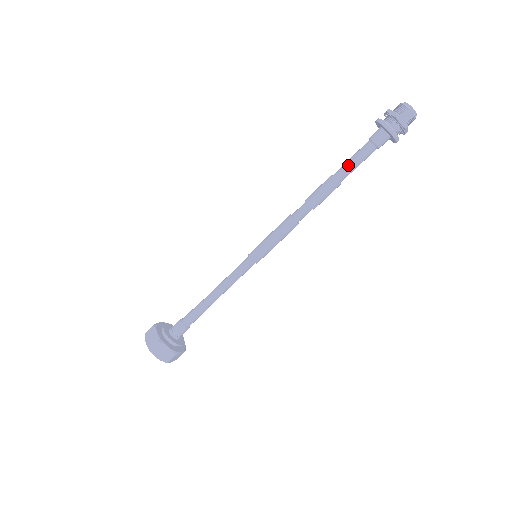
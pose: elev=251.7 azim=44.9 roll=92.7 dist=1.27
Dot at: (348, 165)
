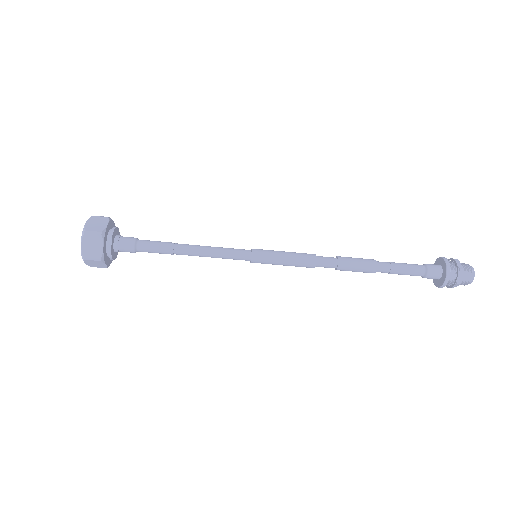
Dot at: (394, 265)
